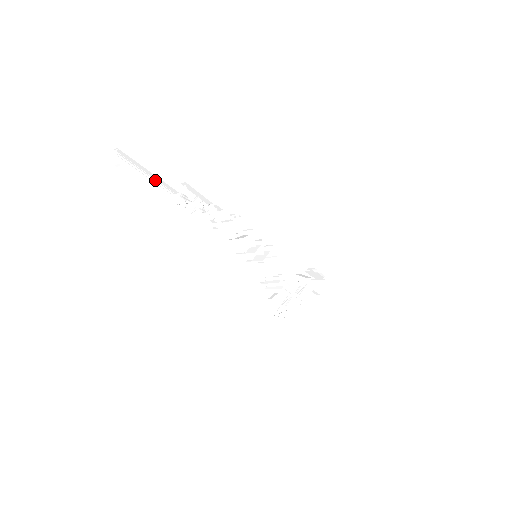
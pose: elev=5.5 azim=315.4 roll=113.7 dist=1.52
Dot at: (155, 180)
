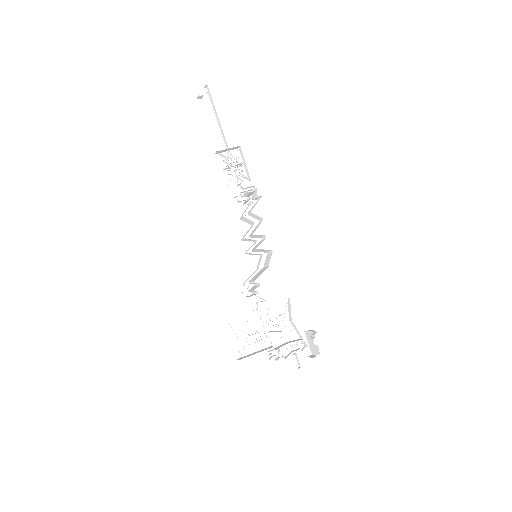
Dot at: (220, 129)
